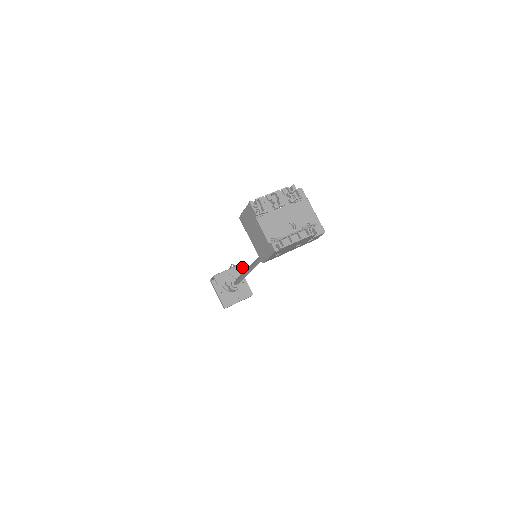
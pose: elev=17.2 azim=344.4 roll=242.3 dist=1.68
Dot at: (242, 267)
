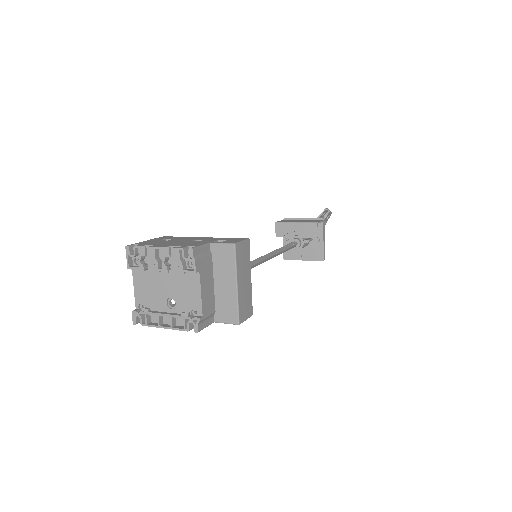
Dot at: (314, 227)
